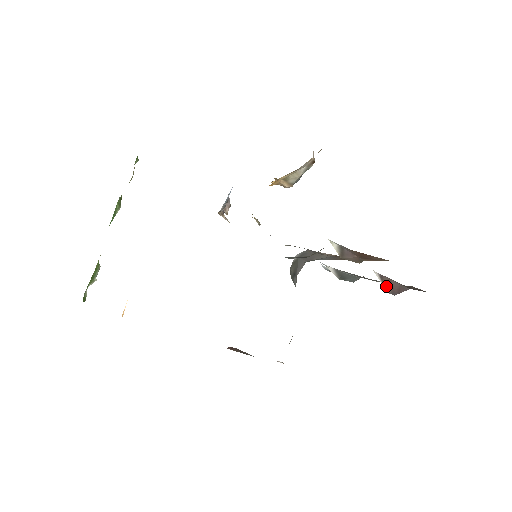
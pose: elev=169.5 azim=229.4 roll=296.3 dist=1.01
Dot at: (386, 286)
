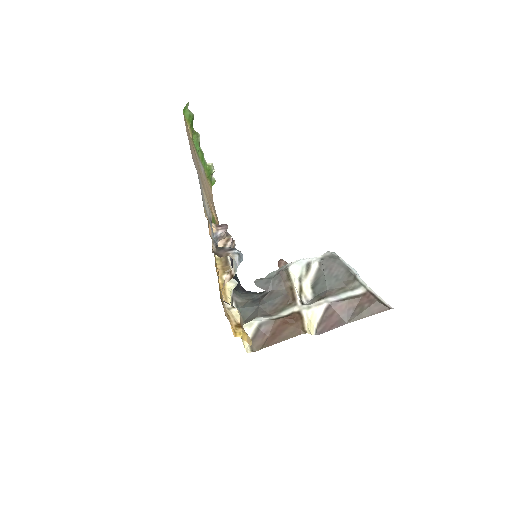
Dot at: (322, 322)
